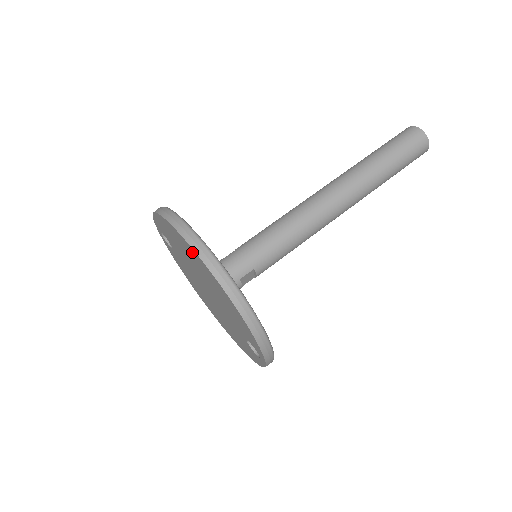
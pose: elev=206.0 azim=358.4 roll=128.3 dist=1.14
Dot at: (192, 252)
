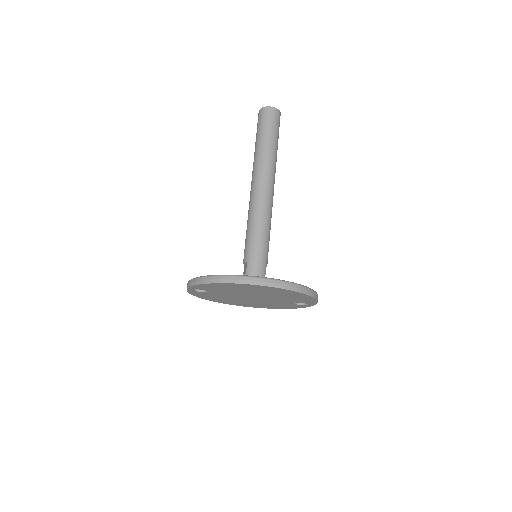
Dot at: (263, 288)
